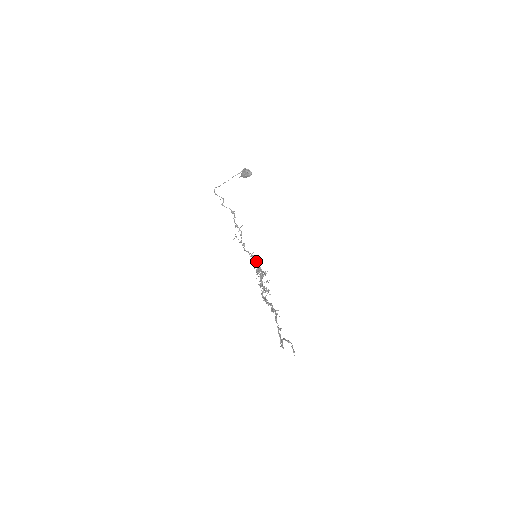
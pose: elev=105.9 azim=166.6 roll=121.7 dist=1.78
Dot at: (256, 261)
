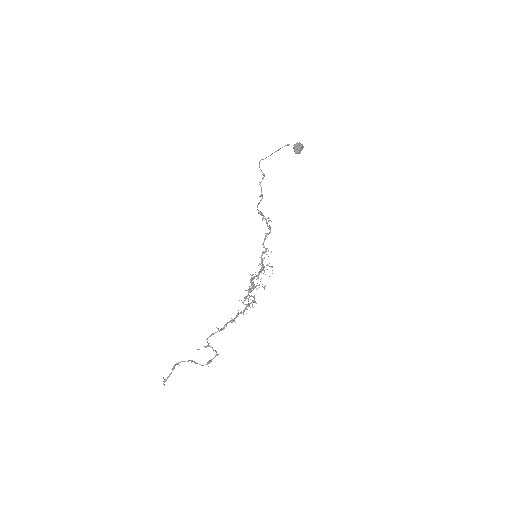
Dot at: (262, 259)
